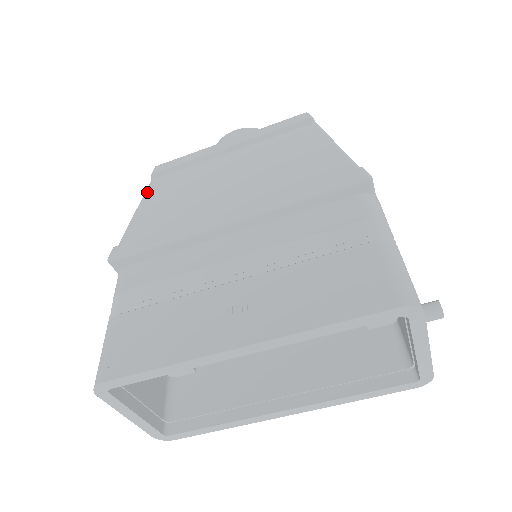
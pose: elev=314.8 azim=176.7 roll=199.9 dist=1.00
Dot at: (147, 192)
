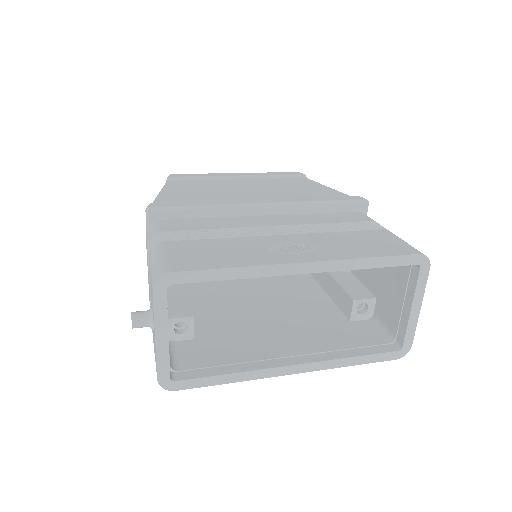
Dot at: (167, 185)
